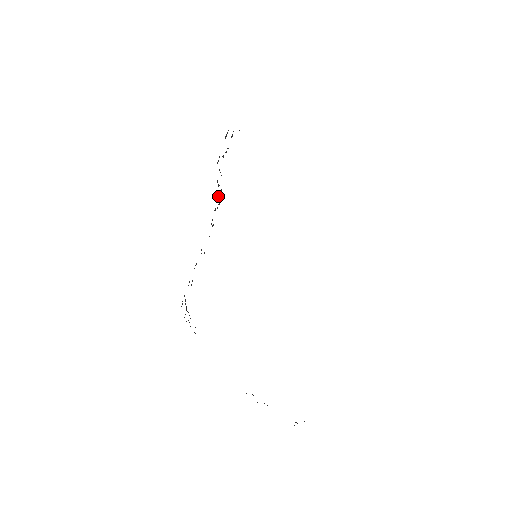
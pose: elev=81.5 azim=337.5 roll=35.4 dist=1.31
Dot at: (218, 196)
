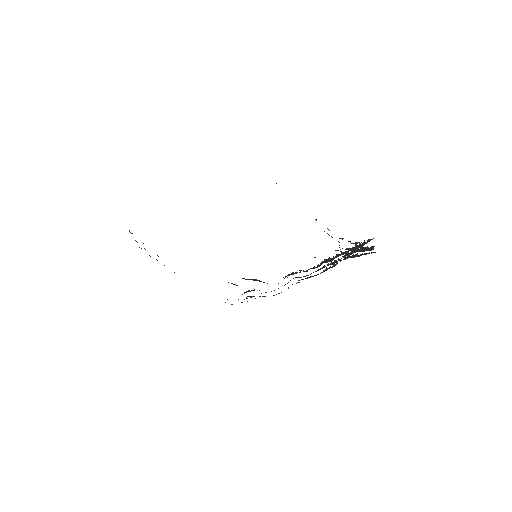
Dot at: occluded
